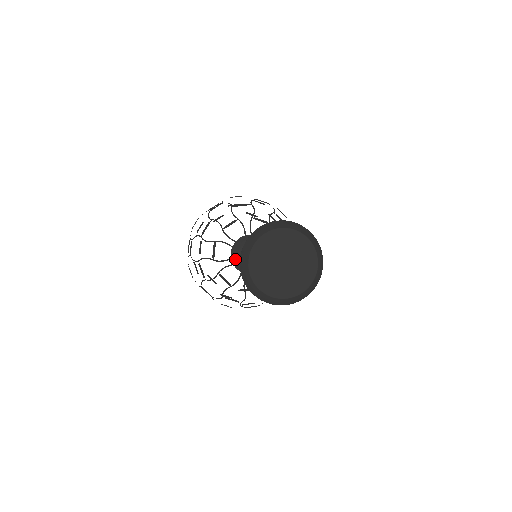
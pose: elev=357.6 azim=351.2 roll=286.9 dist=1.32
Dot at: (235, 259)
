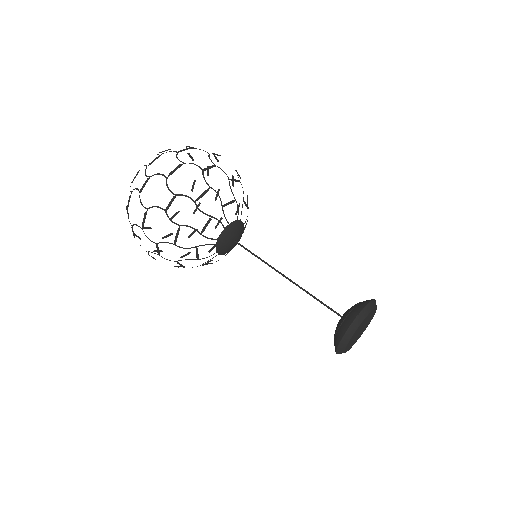
Dot at: (222, 241)
